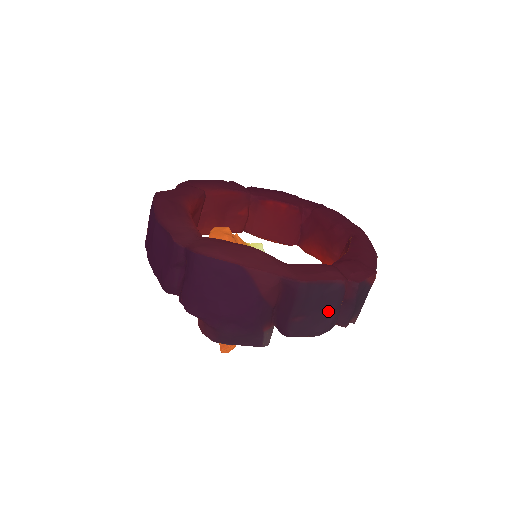
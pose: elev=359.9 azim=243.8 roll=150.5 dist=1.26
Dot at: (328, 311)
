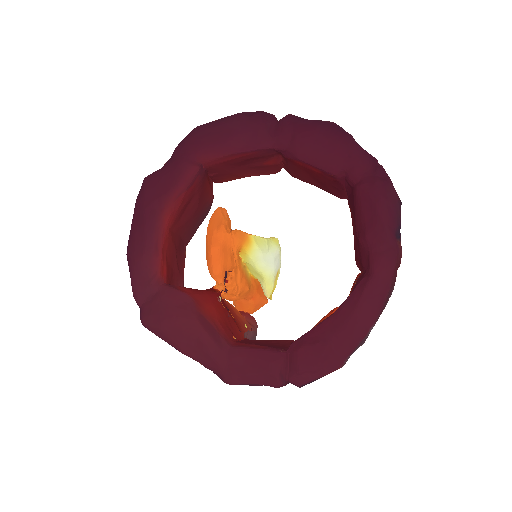
Dot at: occluded
